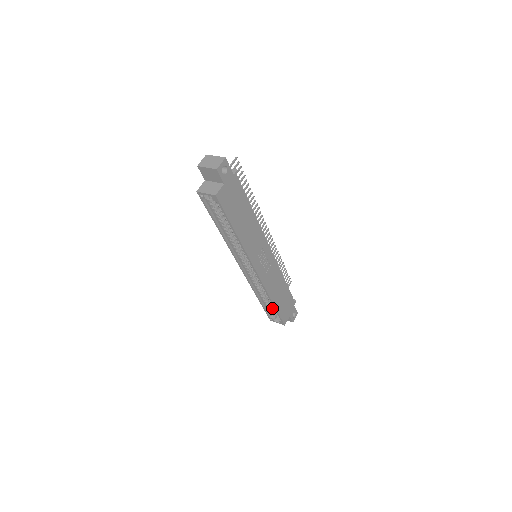
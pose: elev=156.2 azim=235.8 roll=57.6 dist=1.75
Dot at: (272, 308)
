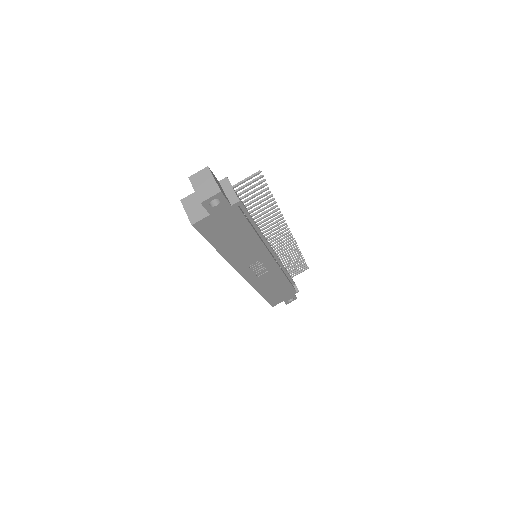
Dot at: occluded
